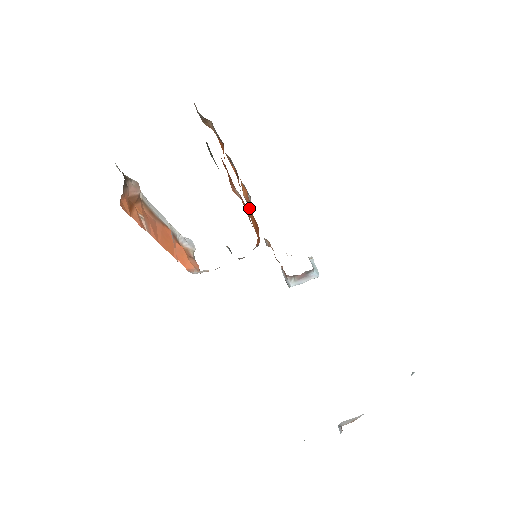
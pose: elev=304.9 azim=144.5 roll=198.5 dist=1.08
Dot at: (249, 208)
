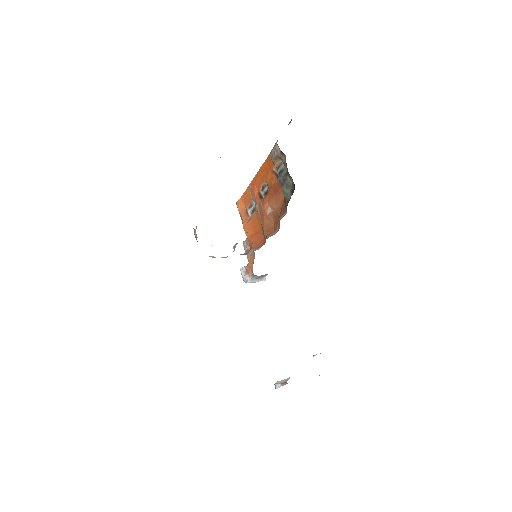
Dot at: (250, 220)
